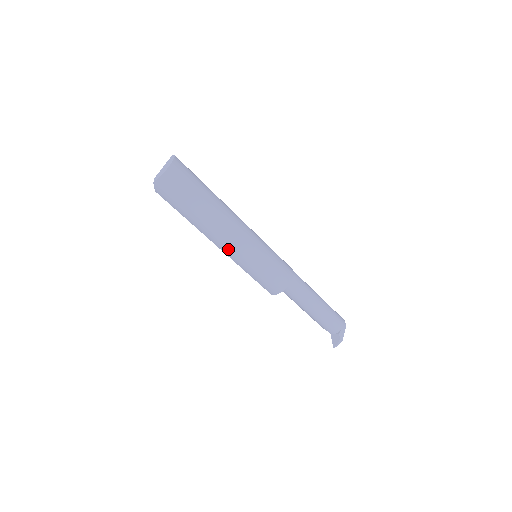
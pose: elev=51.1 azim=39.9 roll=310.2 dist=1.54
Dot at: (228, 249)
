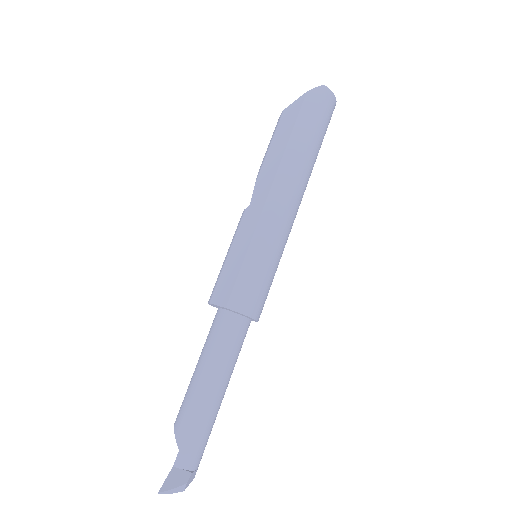
Dot at: (279, 204)
